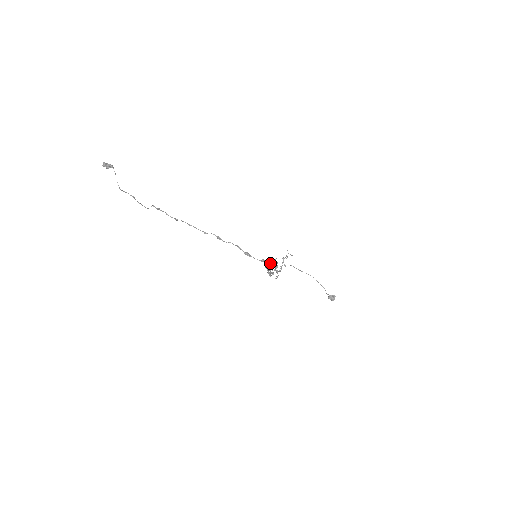
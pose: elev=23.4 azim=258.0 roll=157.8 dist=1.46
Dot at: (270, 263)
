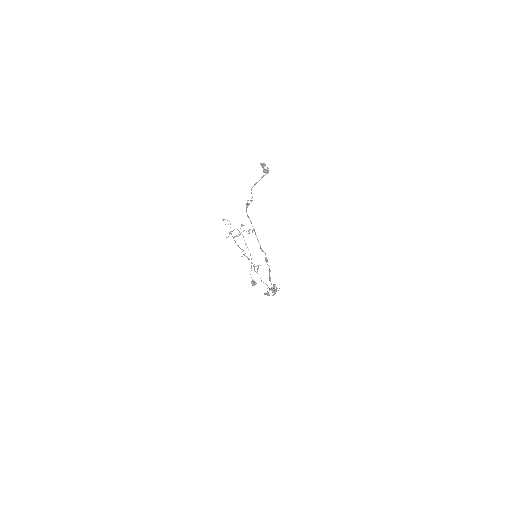
Dot at: (275, 290)
